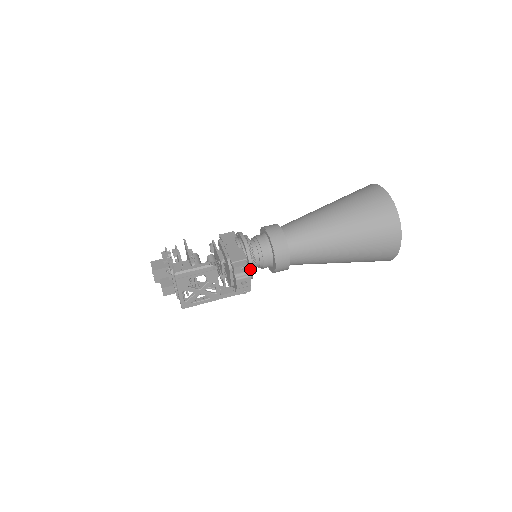
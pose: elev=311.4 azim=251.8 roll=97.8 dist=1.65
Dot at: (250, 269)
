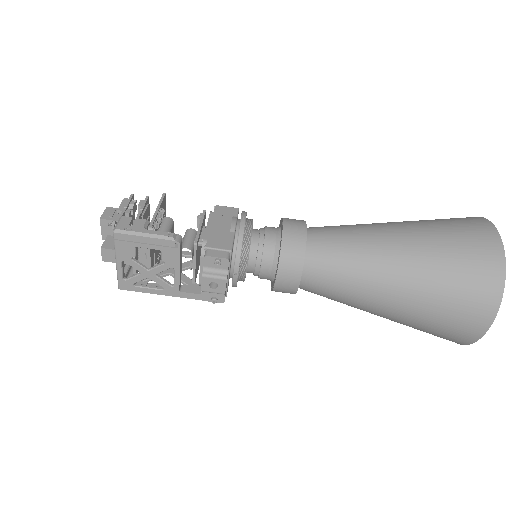
Dot at: (234, 269)
